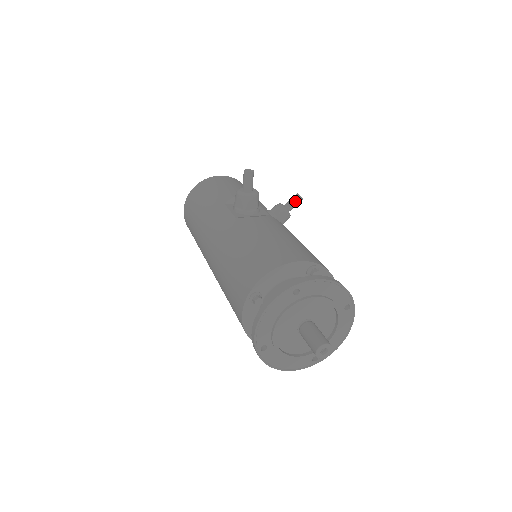
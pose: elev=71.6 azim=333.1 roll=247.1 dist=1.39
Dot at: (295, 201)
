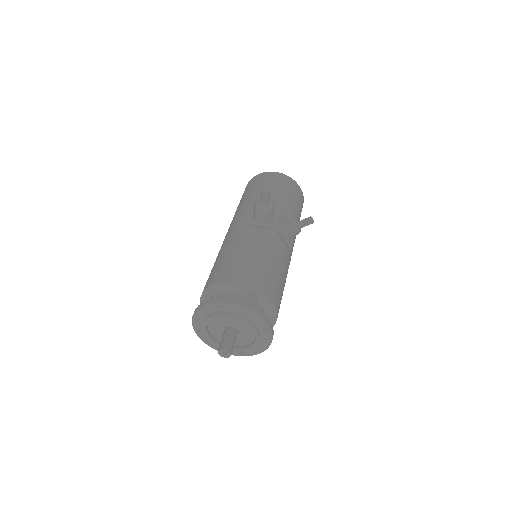
Dot at: (305, 222)
